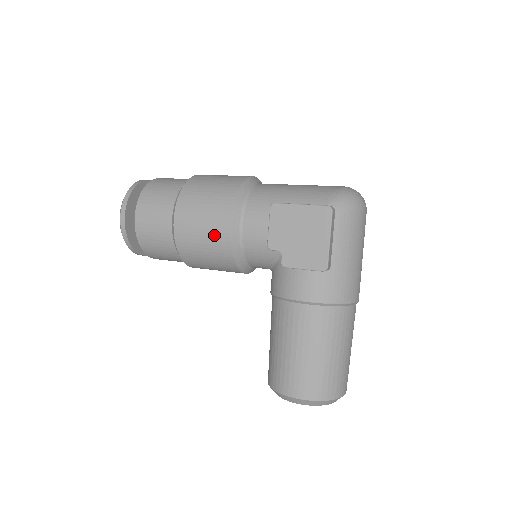
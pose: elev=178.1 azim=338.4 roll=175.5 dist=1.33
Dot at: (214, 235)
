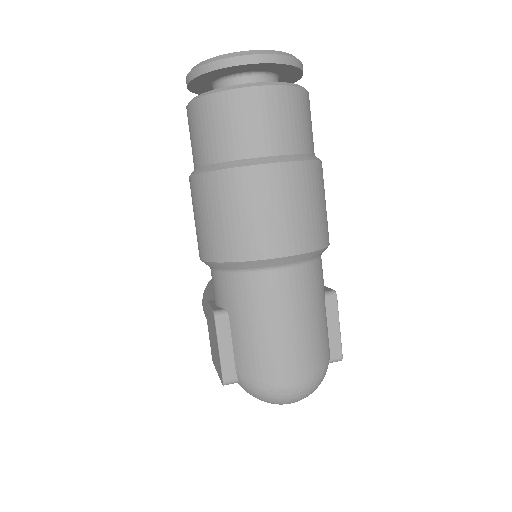
Dot at: occluded
